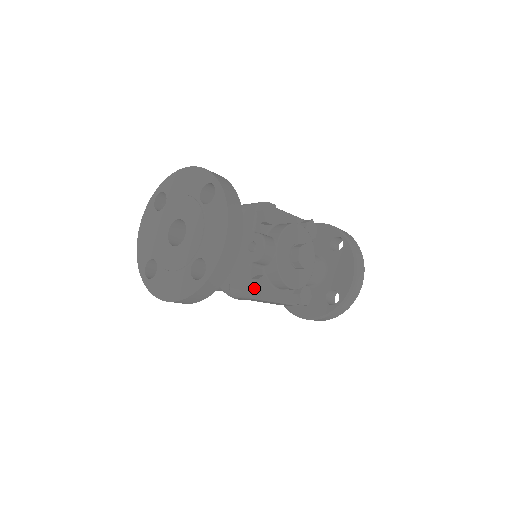
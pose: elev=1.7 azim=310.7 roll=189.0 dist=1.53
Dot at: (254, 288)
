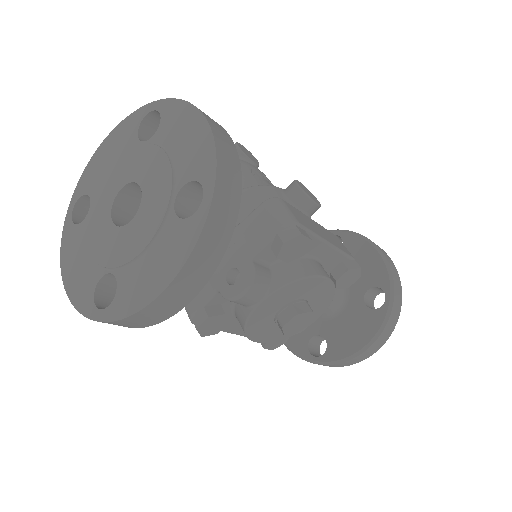
Dot at: (198, 322)
